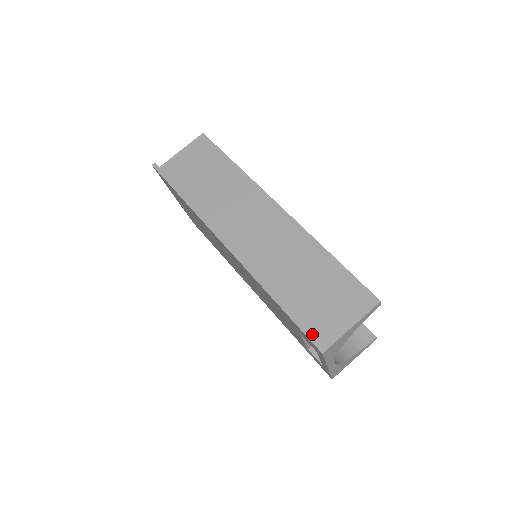
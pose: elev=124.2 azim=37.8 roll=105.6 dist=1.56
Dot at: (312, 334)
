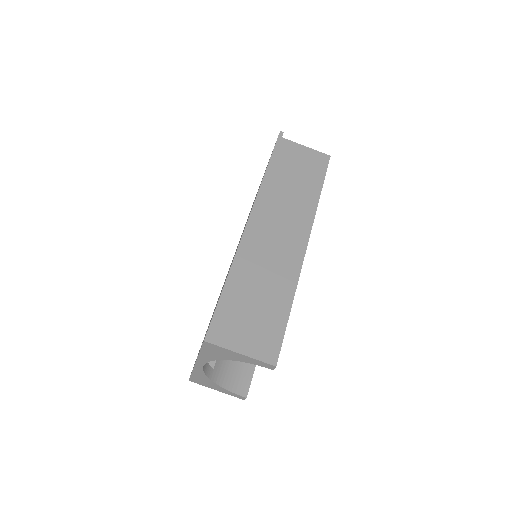
Dot at: (216, 324)
